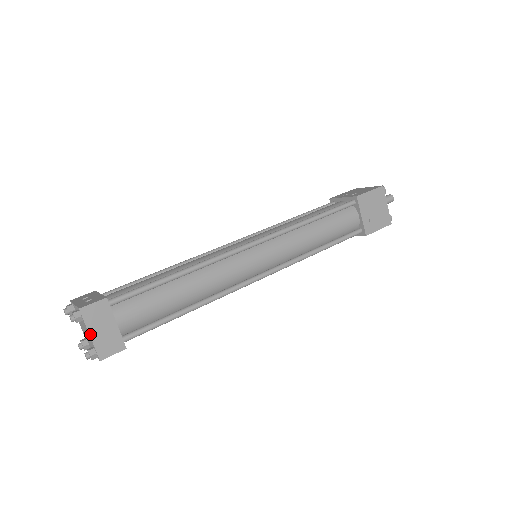
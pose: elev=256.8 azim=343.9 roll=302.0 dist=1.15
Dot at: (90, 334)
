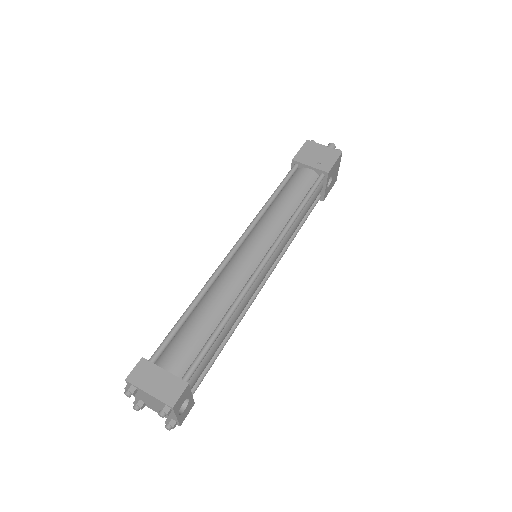
Dot at: (148, 393)
